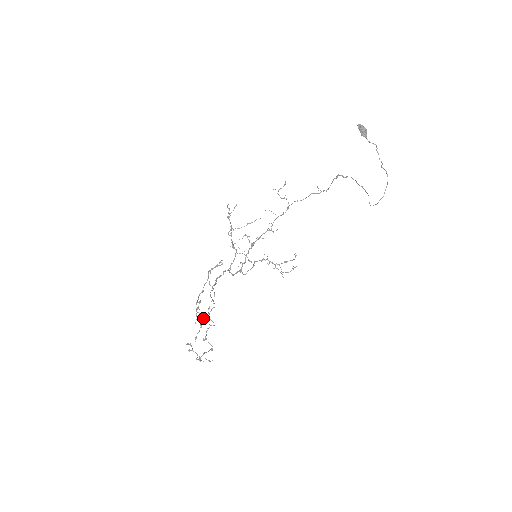
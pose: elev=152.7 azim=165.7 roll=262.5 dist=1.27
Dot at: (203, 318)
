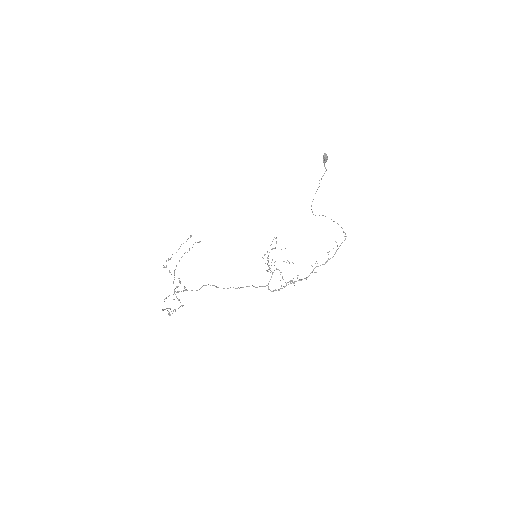
Dot at: (187, 290)
